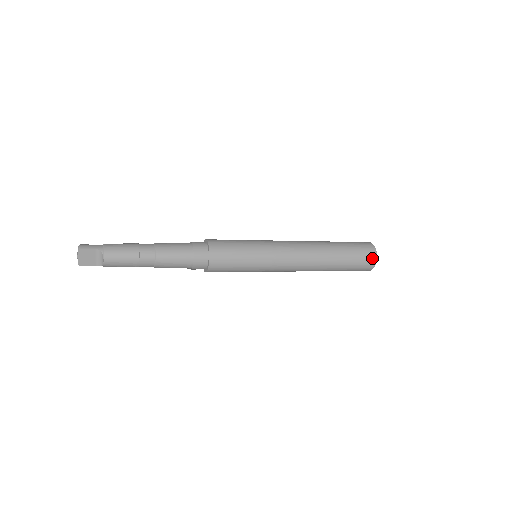
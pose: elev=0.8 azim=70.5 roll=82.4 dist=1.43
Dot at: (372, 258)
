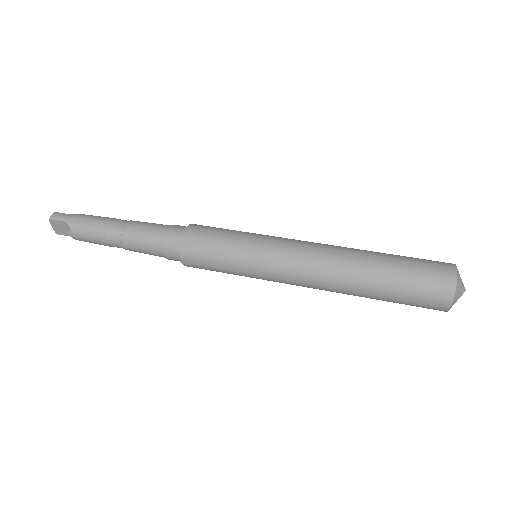
Dot at: (443, 298)
